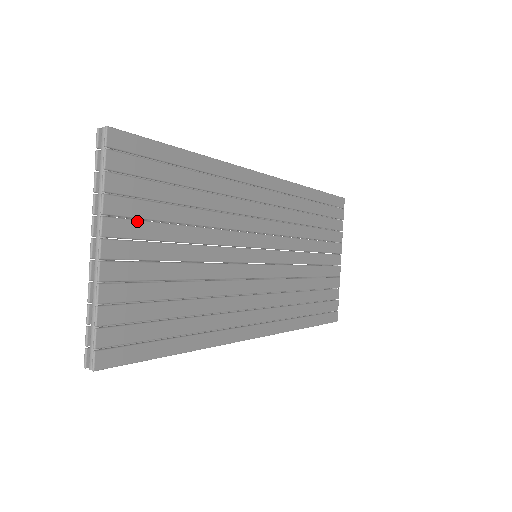
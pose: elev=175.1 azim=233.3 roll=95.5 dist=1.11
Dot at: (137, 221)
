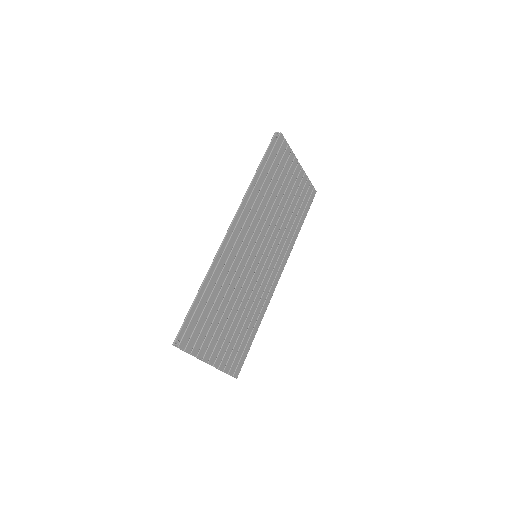
Dot at: (211, 342)
